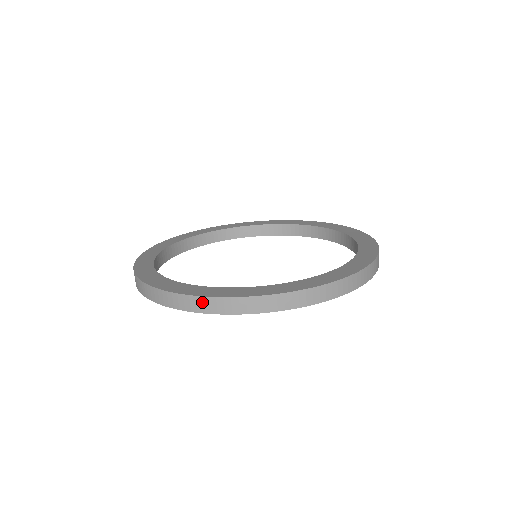
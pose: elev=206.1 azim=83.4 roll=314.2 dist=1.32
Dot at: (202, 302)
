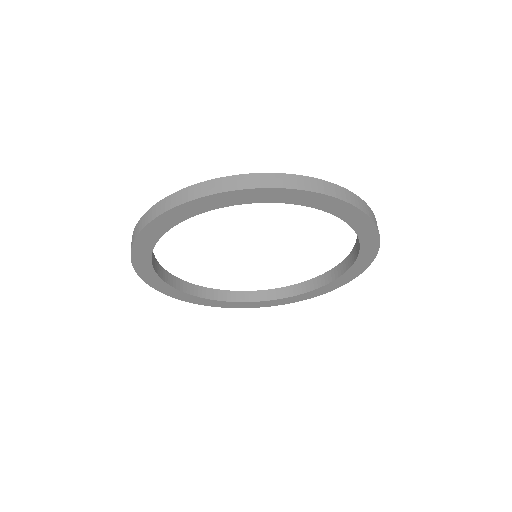
Dot at: (152, 211)
